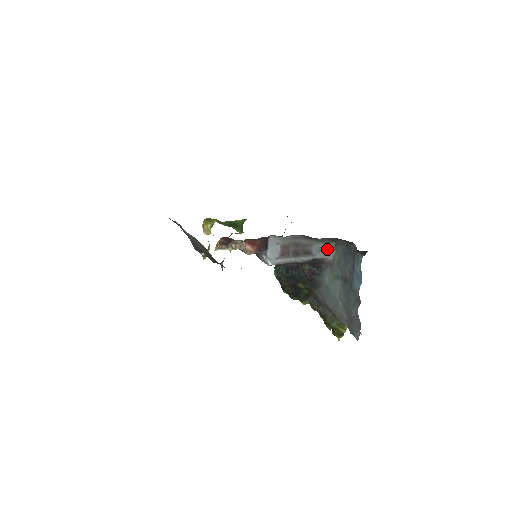
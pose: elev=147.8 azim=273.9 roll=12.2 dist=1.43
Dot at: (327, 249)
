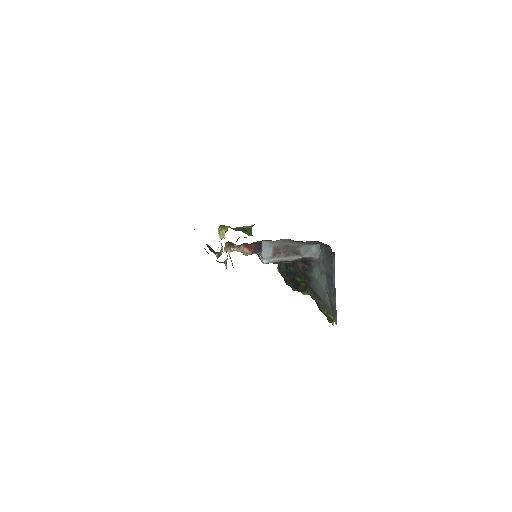
Dot at: (313, 250)
